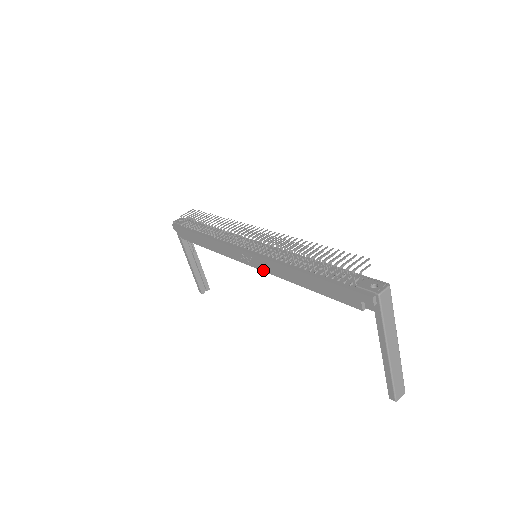
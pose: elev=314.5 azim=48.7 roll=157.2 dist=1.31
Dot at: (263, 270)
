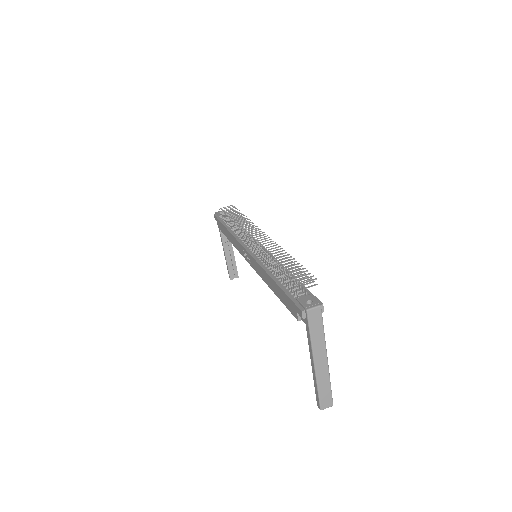
Dot at: (254, 269)
